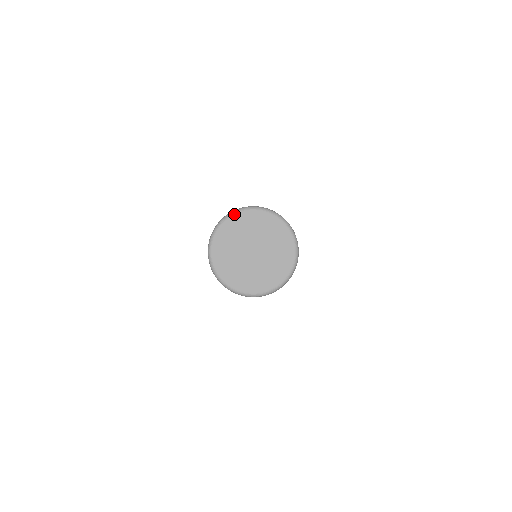
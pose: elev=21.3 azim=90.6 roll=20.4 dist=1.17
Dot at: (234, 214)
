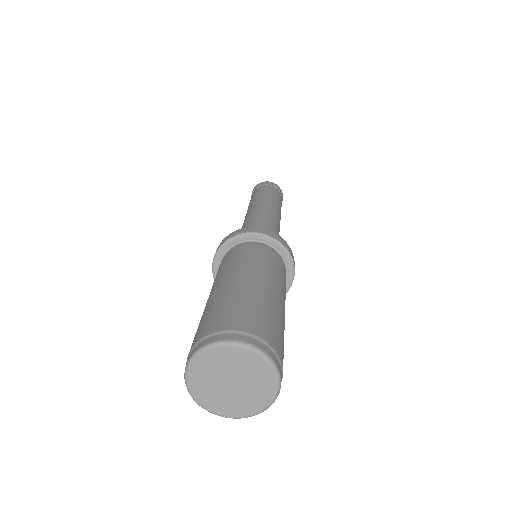
Dot at: (209, 349)
